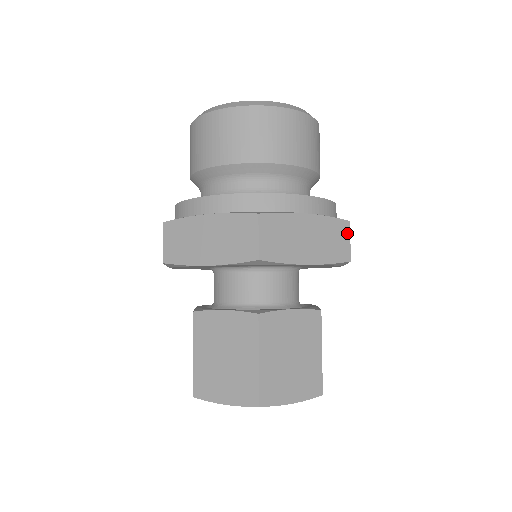
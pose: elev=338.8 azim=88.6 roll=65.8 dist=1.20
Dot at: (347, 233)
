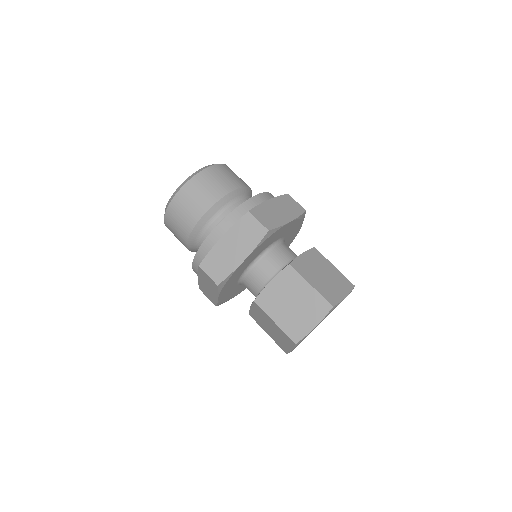
Dot at: (292, 199)
